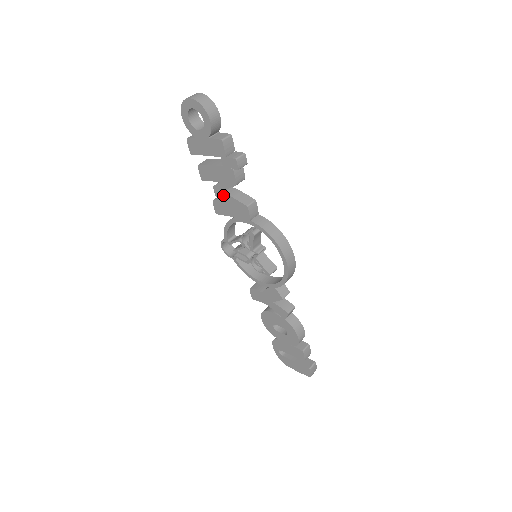
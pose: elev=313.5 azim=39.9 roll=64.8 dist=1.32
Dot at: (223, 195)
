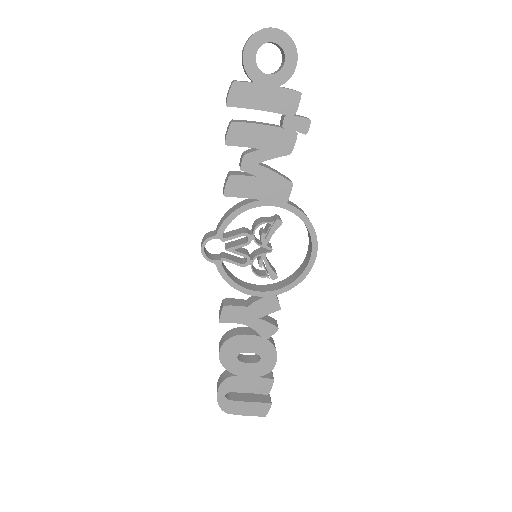
Dot at: (257, 167)
